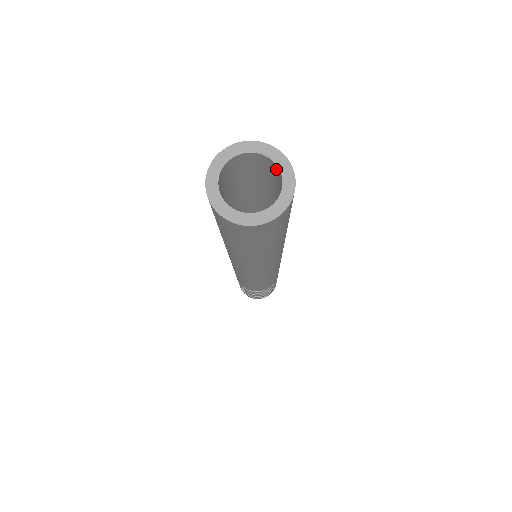
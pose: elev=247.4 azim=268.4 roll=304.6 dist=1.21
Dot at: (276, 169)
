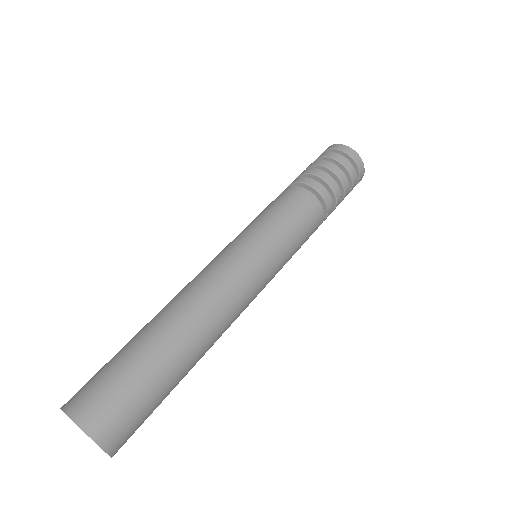
Dot at: (85, 420)
